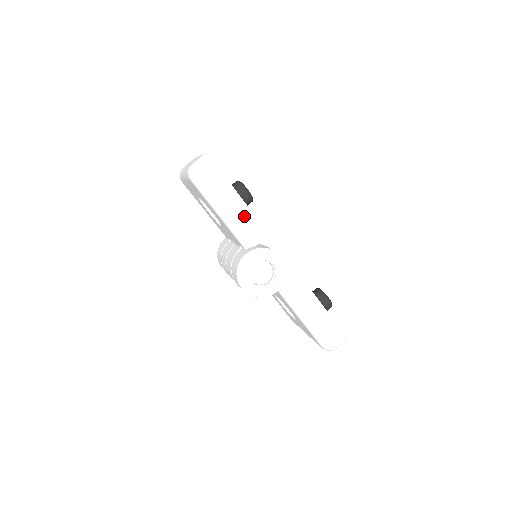
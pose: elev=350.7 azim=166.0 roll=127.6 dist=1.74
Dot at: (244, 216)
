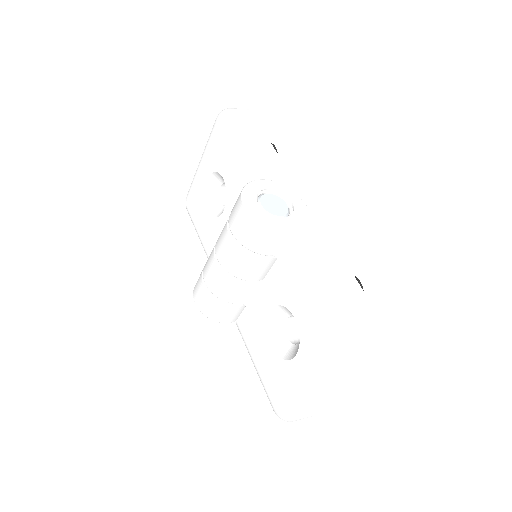
Dot at: (267, 152)
